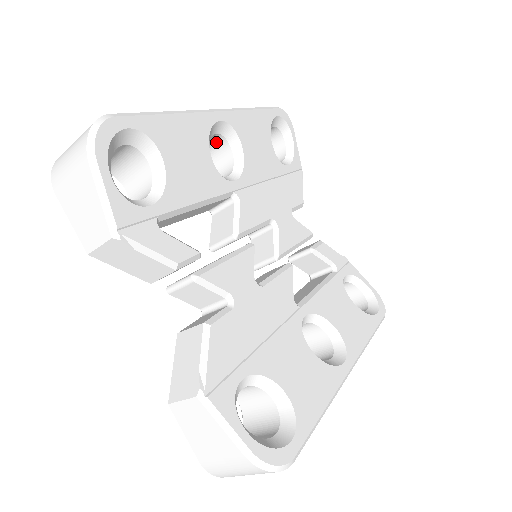
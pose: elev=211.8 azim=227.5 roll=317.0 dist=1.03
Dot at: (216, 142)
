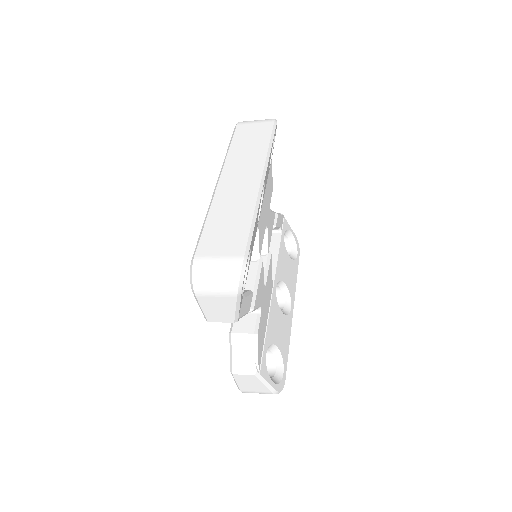
Dot at: occluded
